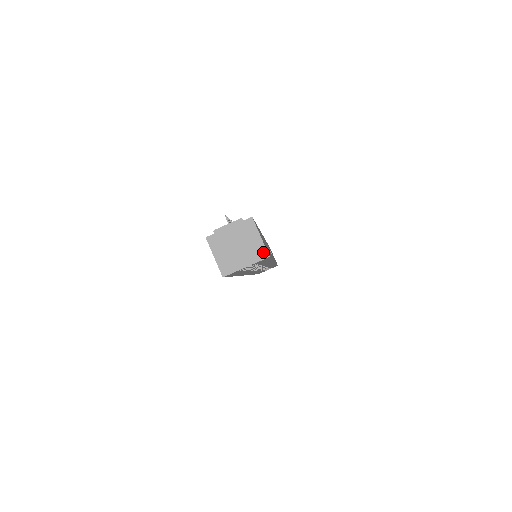
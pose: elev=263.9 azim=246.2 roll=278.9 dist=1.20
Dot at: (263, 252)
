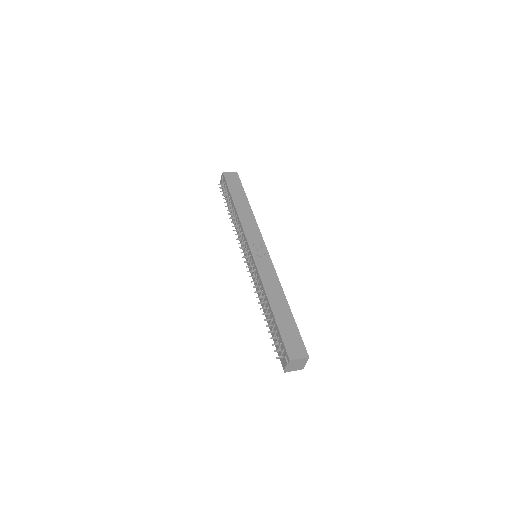
Dot at: (306, 359)
